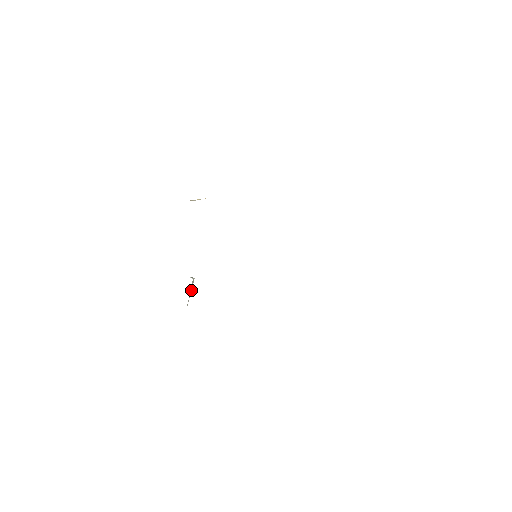
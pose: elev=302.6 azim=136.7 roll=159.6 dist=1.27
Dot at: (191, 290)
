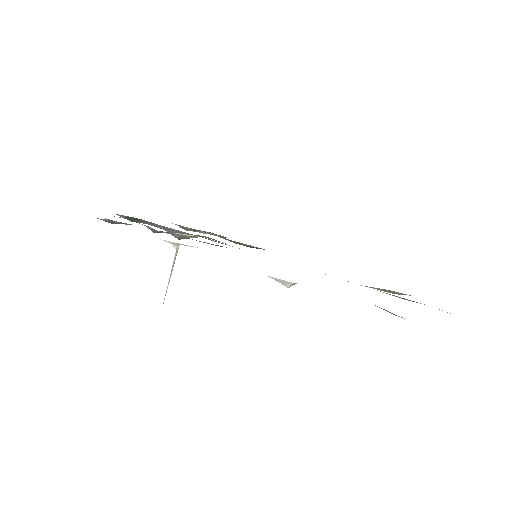
Dot at: (172, 269)
